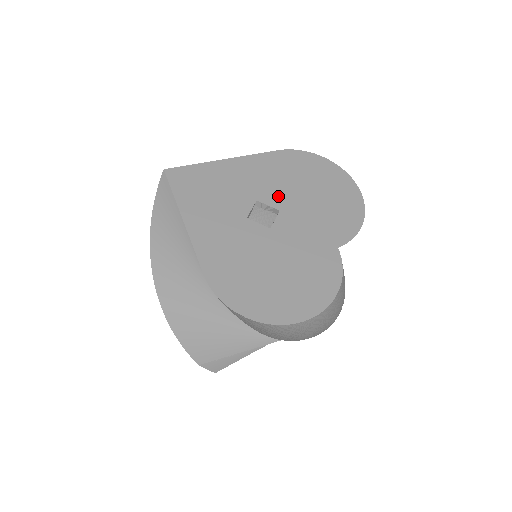
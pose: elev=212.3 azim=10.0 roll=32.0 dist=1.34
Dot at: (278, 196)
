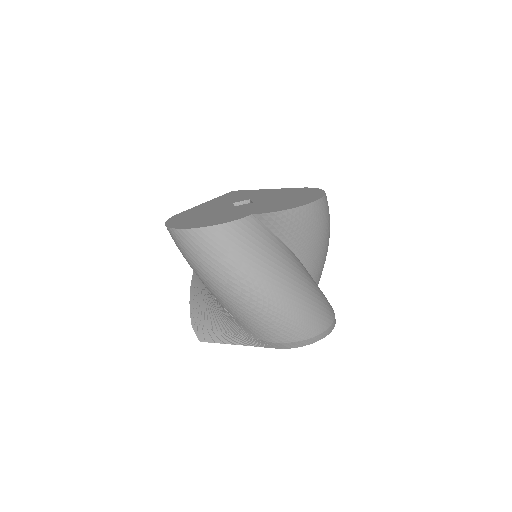
Dot at: (263, 199)
